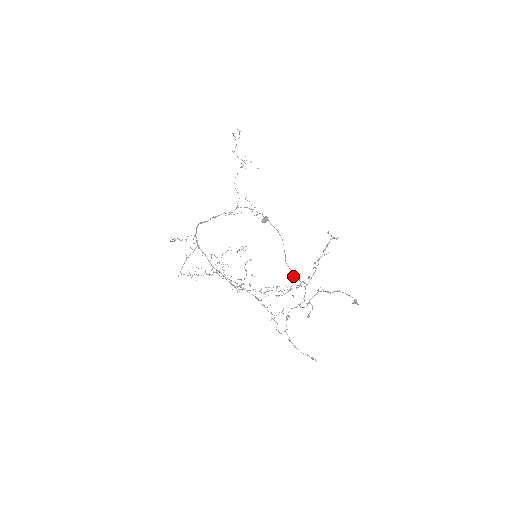
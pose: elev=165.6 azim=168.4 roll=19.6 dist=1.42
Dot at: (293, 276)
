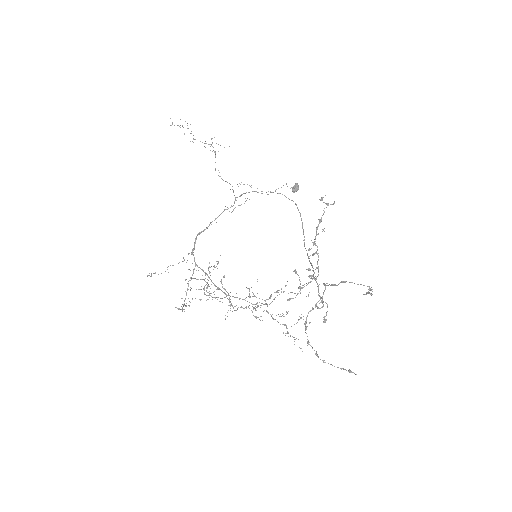
Dot at: (295, 272)
